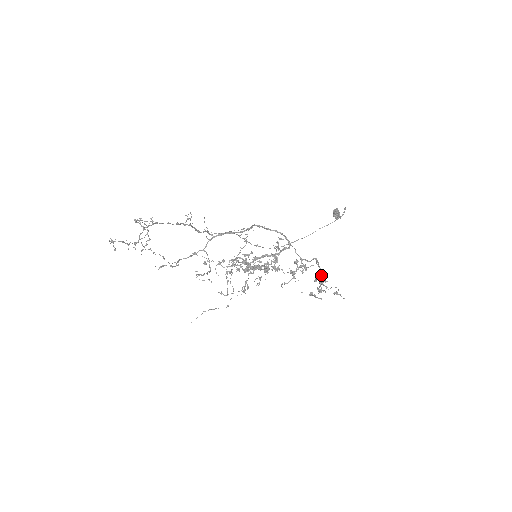
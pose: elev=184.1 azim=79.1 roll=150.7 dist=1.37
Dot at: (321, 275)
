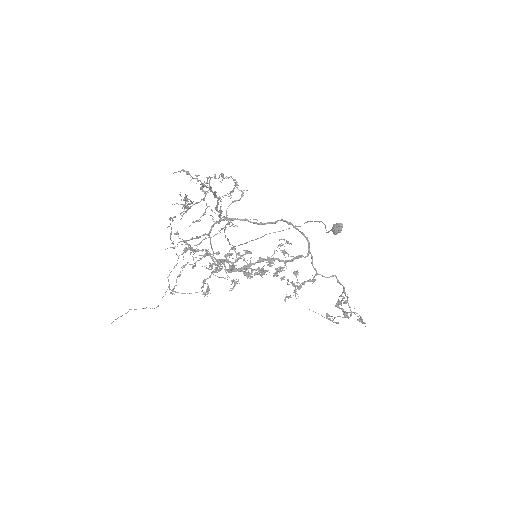
Dot at: (343, 297)
